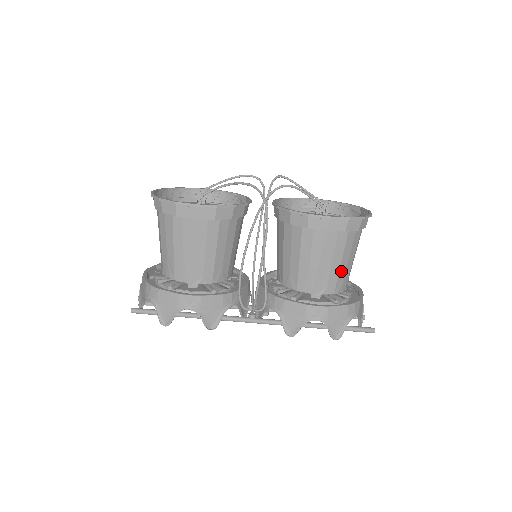
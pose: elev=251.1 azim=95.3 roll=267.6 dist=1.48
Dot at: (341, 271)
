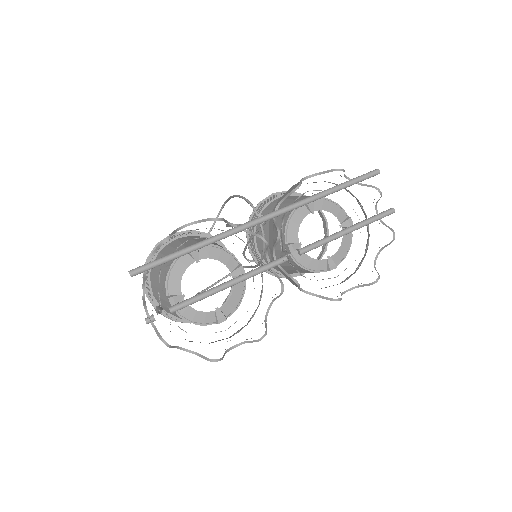
Dot at: occluded
